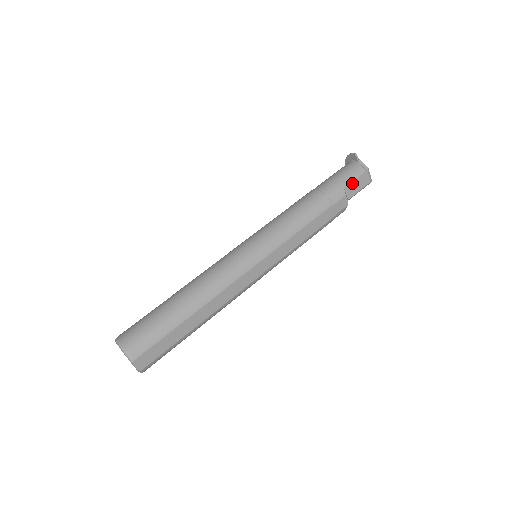
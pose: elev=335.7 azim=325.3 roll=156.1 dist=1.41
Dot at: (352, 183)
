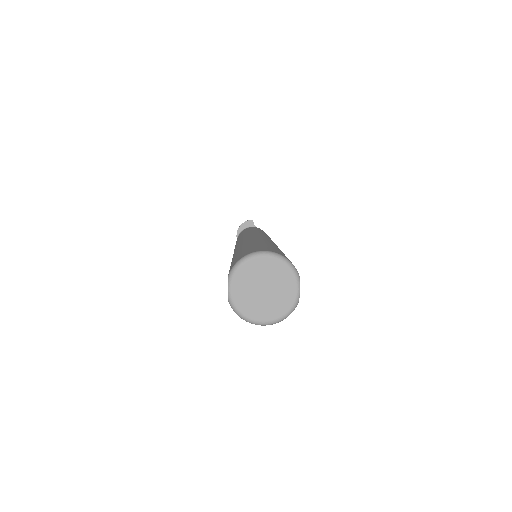
Dot at: occluded
